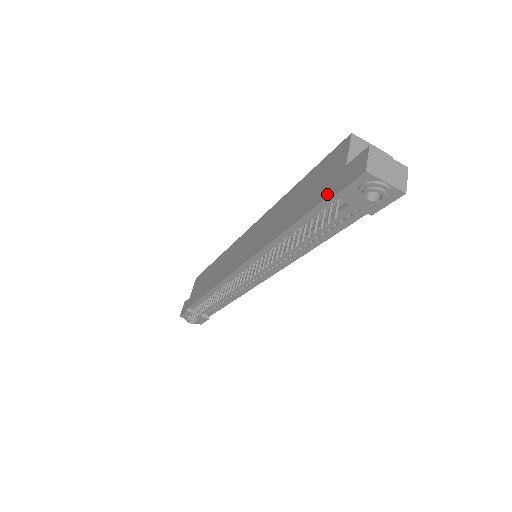
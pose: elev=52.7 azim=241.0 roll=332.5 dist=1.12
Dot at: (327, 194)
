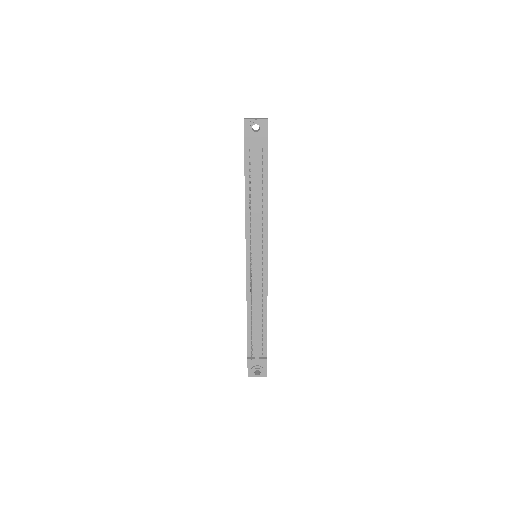
Dot at: (244, 152)
